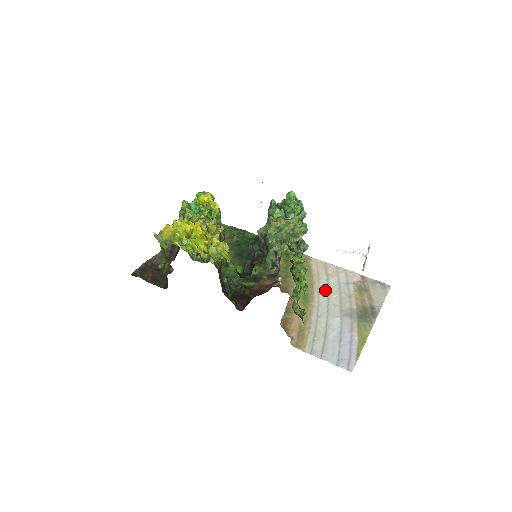
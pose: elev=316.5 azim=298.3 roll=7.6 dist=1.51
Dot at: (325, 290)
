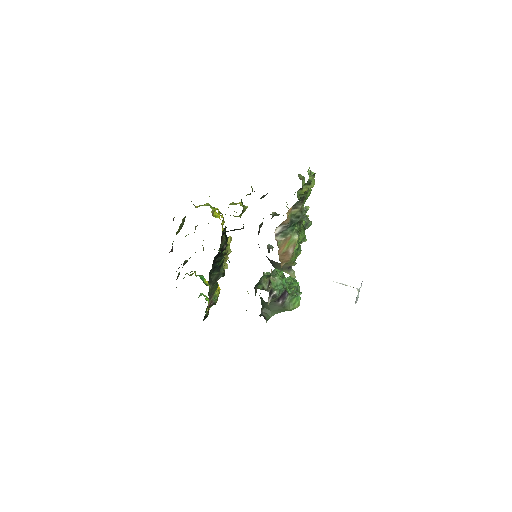
Dot at: occluded
